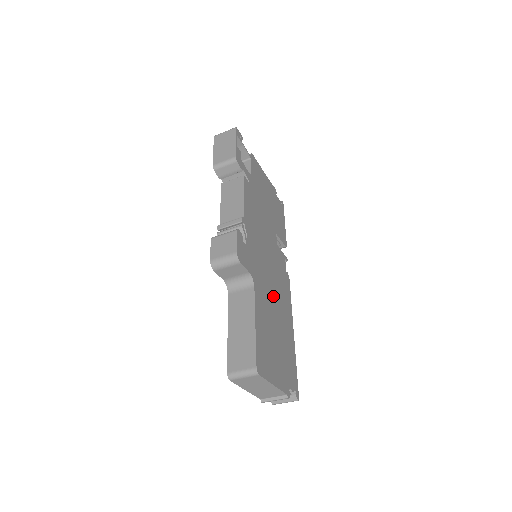
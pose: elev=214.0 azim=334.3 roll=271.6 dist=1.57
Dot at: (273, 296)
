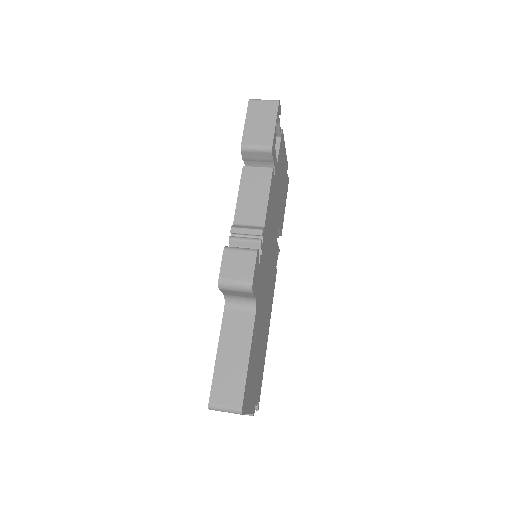
Dot at: (264, 309)
